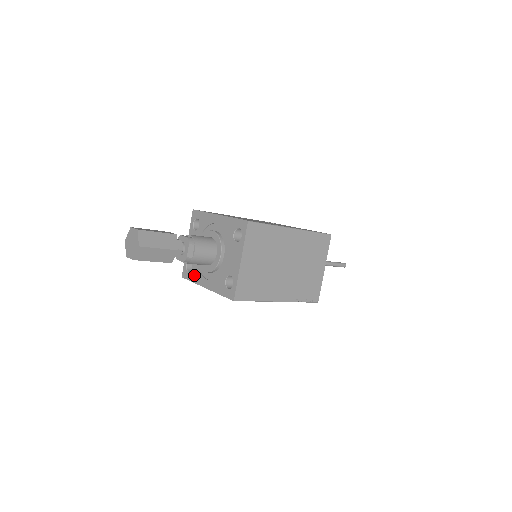
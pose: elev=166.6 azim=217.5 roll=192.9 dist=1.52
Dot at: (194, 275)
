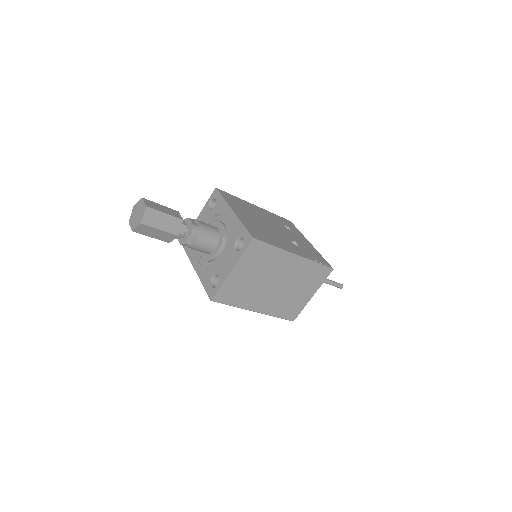
Dot at: (191, 251)
